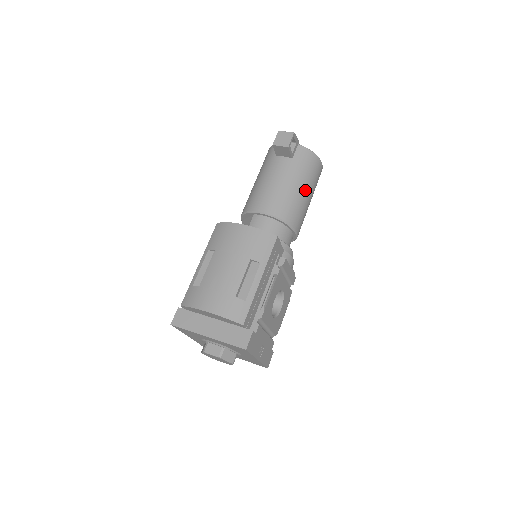
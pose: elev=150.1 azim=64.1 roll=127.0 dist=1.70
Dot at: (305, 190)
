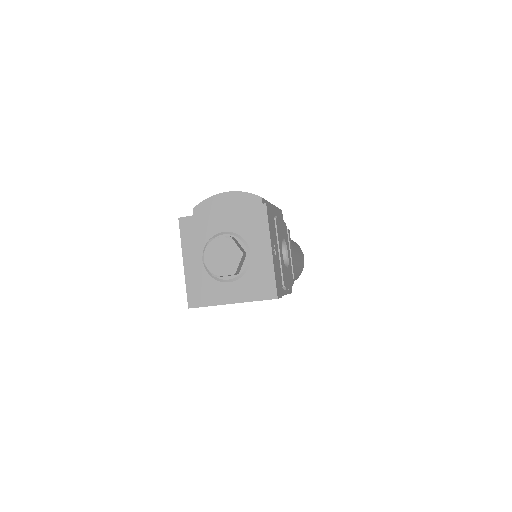
Dot at: (295, 246)
